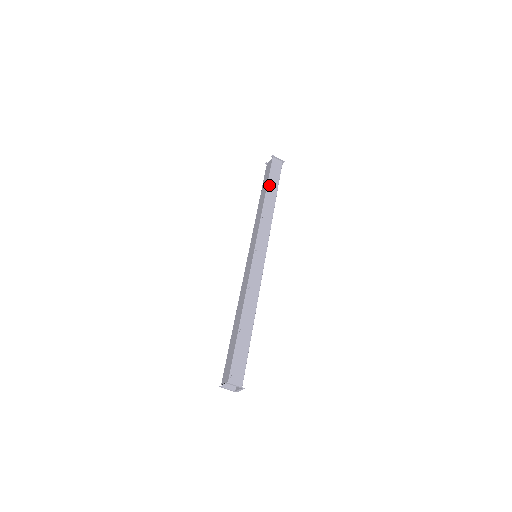
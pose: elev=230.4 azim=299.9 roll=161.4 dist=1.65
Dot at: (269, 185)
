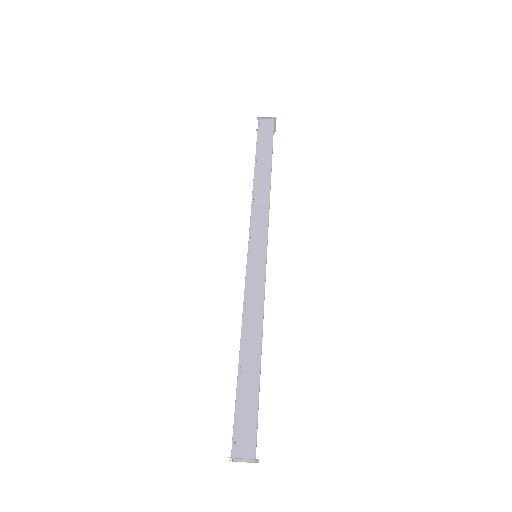
Dot at: (258, 156)
